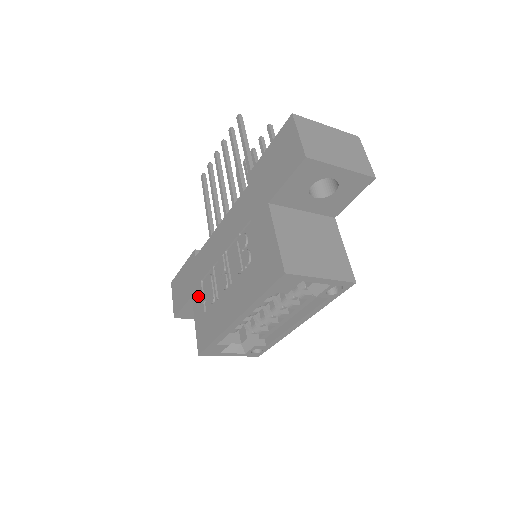
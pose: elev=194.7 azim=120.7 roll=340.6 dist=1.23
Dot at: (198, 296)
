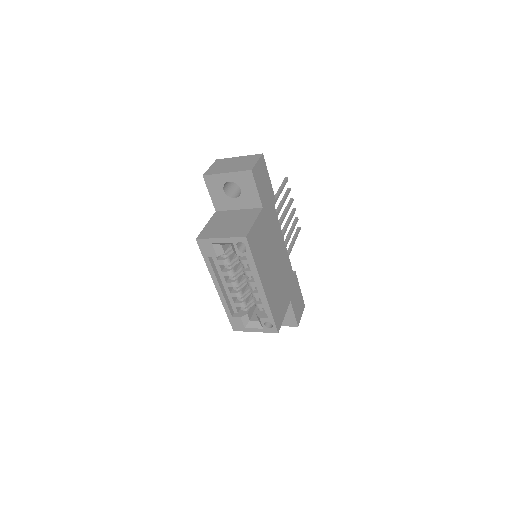
Dot at: occluded
